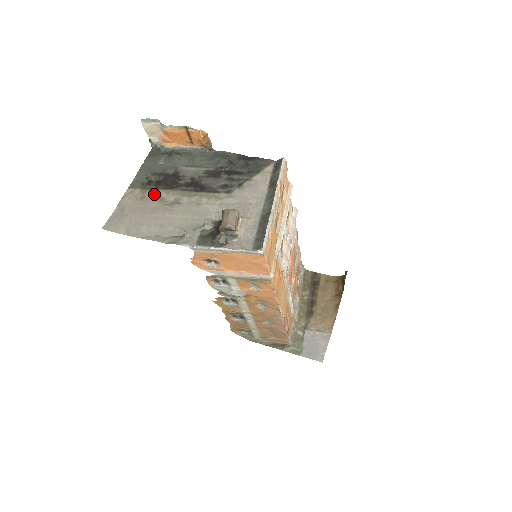
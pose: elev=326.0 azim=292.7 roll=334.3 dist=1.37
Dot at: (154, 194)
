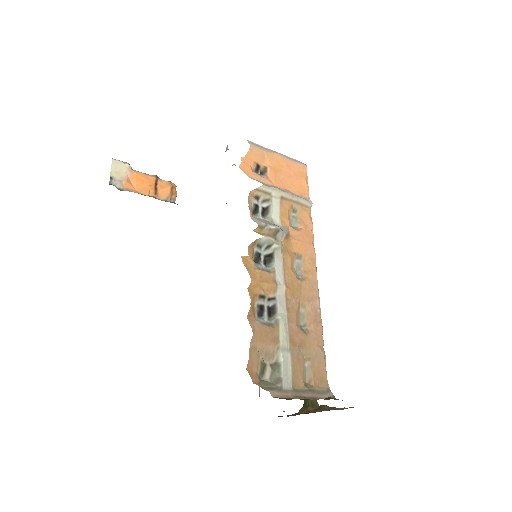
Dot at: occluded
